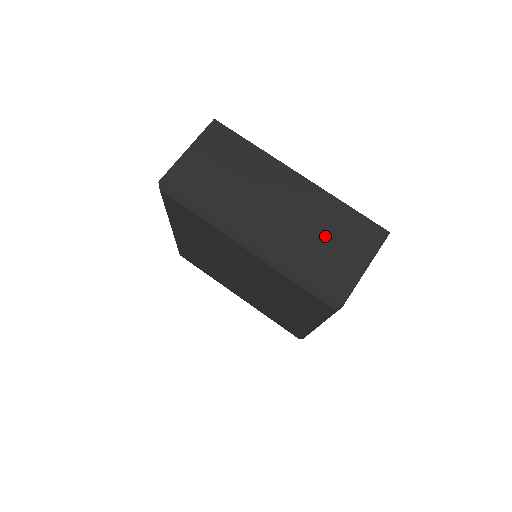
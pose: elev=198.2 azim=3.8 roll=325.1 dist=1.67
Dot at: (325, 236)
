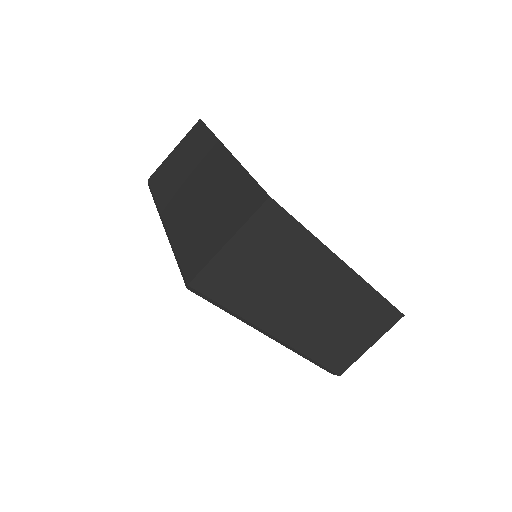
Dot at: (214, 209)
